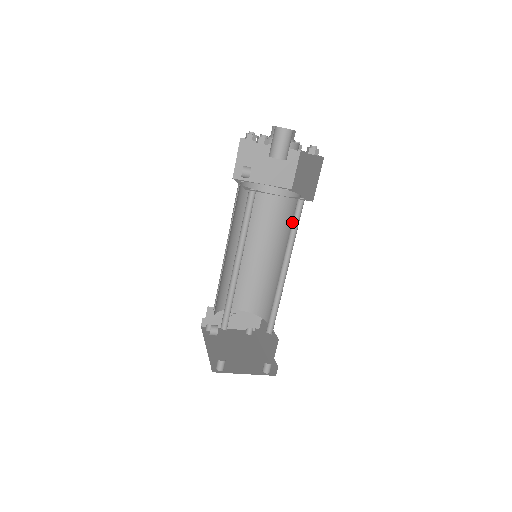
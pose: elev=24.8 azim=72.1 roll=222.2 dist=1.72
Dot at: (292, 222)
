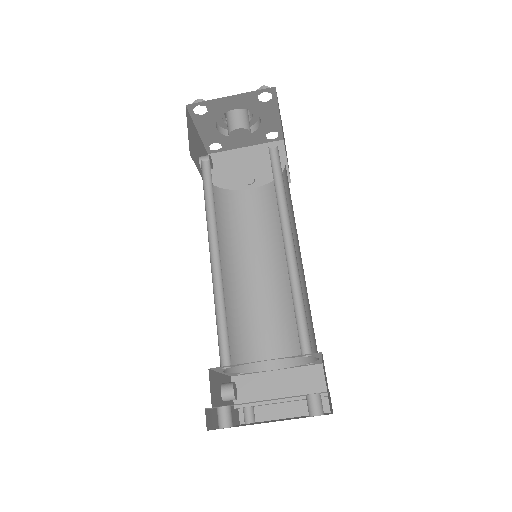
Dot at: (274, 179)
